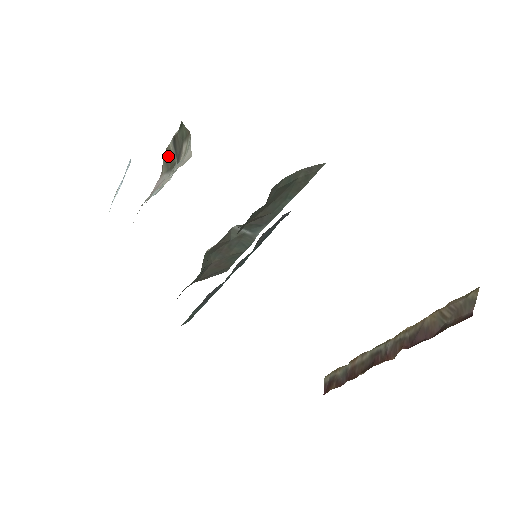
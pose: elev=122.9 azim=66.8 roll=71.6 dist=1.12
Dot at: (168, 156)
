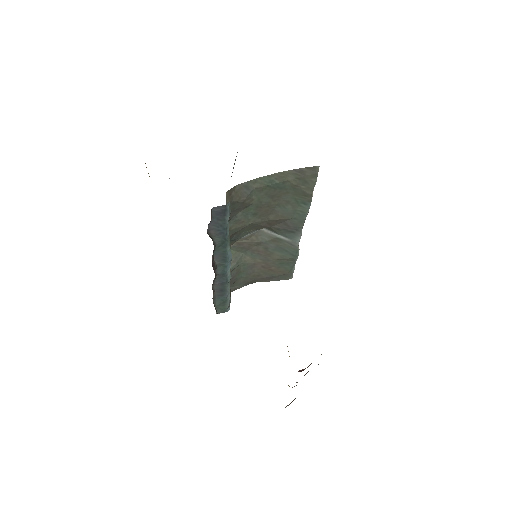
Dot at: (234, 163)
